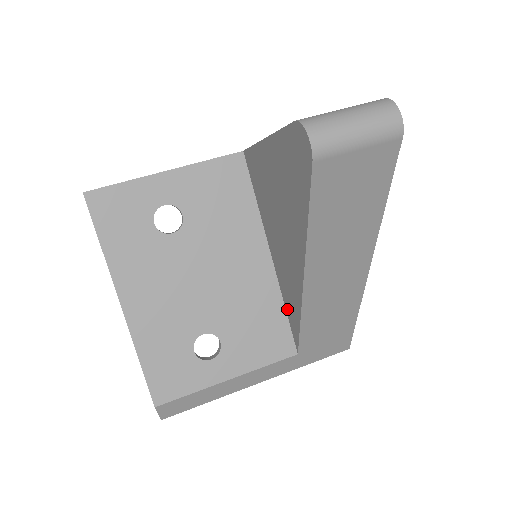
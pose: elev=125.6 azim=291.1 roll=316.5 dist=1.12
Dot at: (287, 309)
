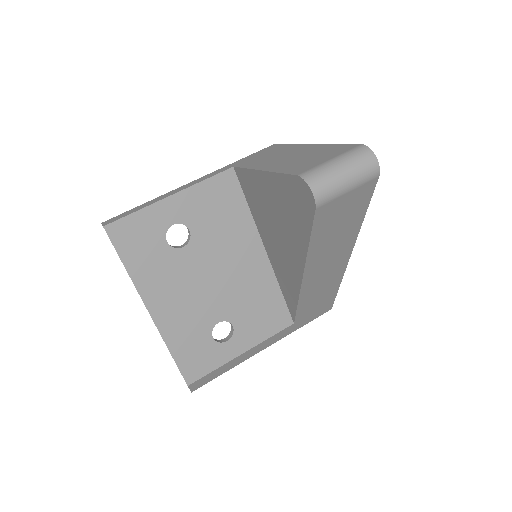
Dot at: (283, 291)
